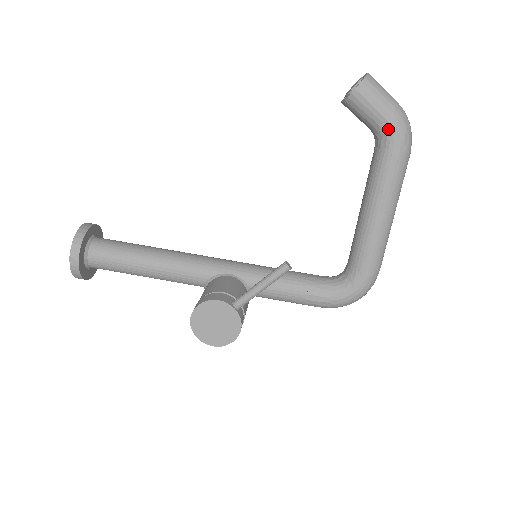
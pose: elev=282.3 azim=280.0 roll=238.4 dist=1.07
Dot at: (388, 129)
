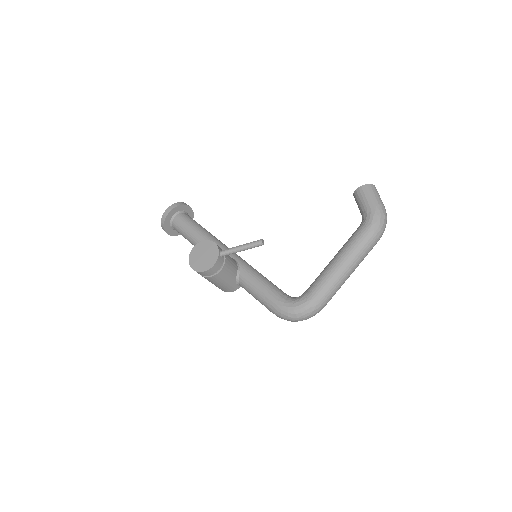
Dot at: (369, 214)
